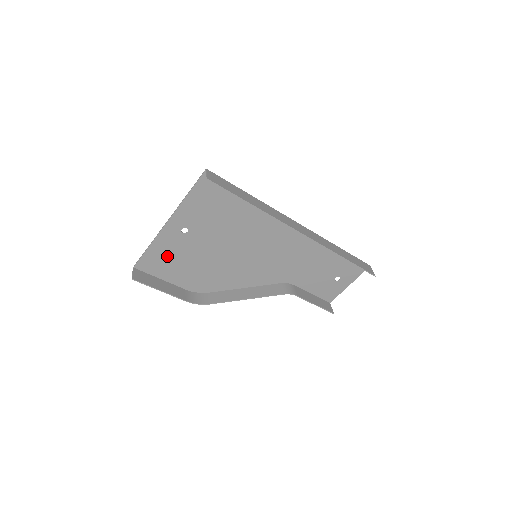
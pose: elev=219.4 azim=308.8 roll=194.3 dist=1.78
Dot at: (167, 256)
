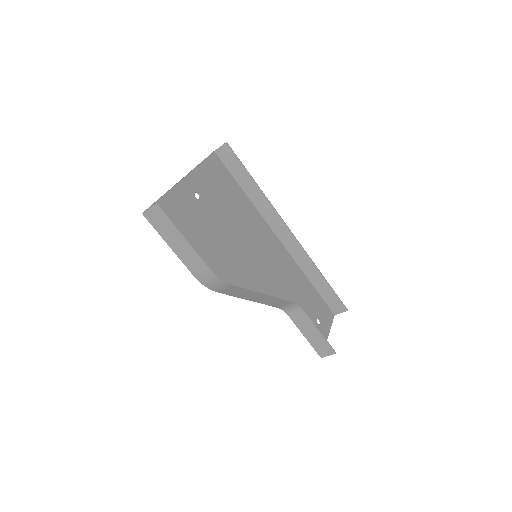
Dot at: (179, 216)
